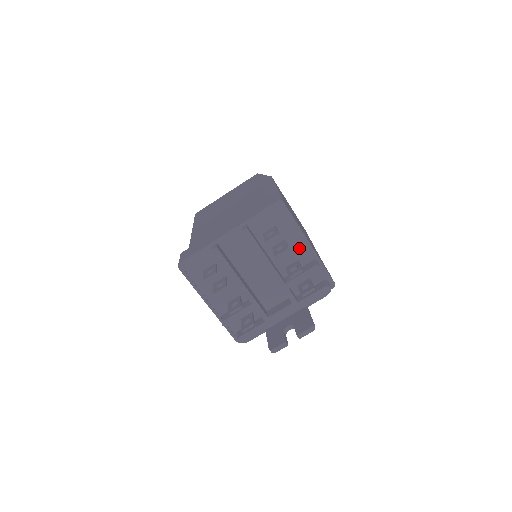
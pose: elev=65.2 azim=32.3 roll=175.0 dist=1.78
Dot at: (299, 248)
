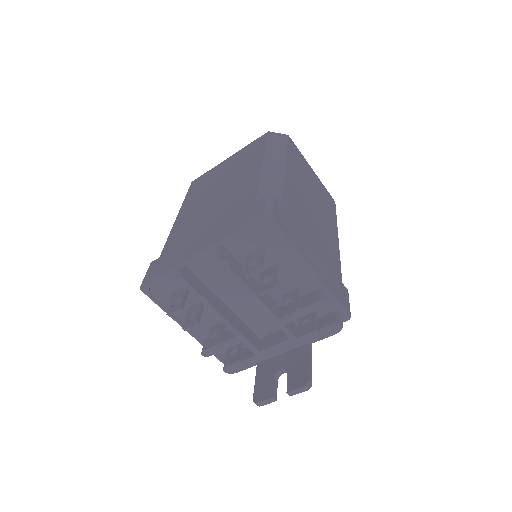
Dot at: (298, 274)
